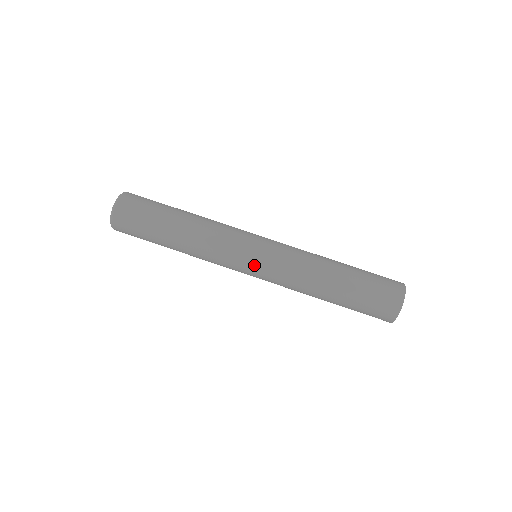
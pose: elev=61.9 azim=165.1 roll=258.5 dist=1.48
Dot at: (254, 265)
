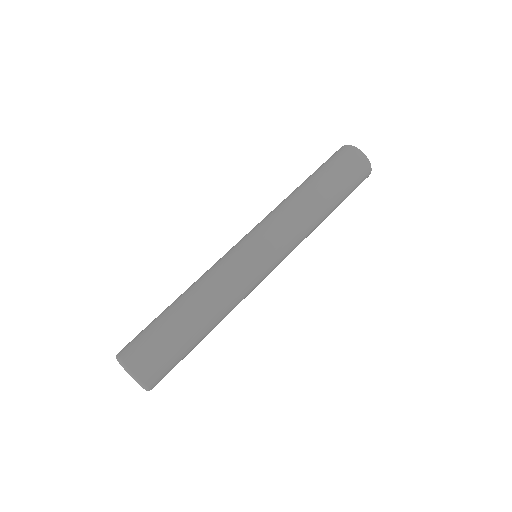
Dot at: (270, 259)
